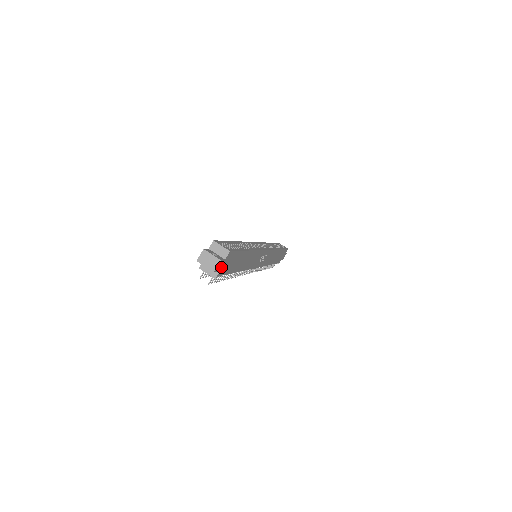
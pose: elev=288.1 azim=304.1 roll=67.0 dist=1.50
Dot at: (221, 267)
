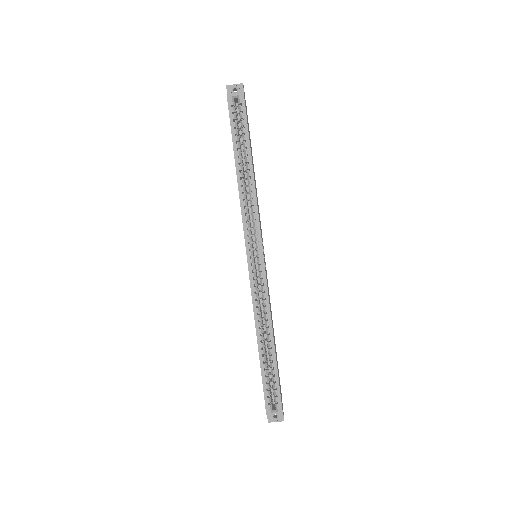
Dot at: (282, 404)
